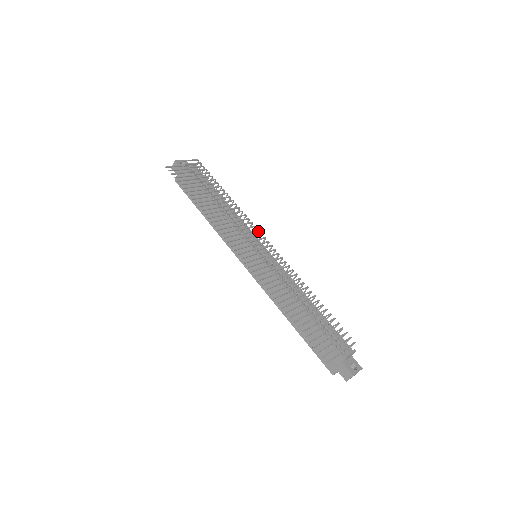
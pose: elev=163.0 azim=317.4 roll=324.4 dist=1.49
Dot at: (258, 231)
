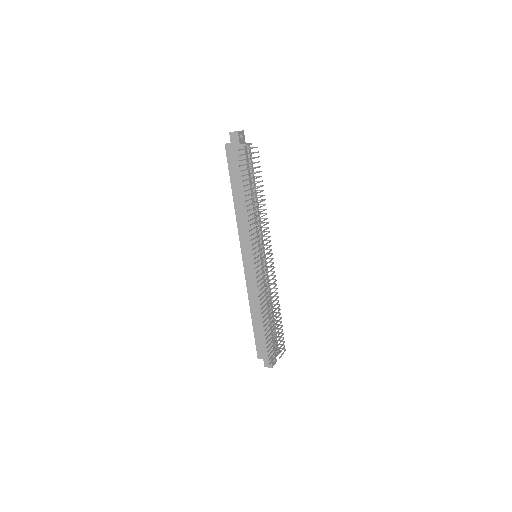
Dot at: (270, 241)
